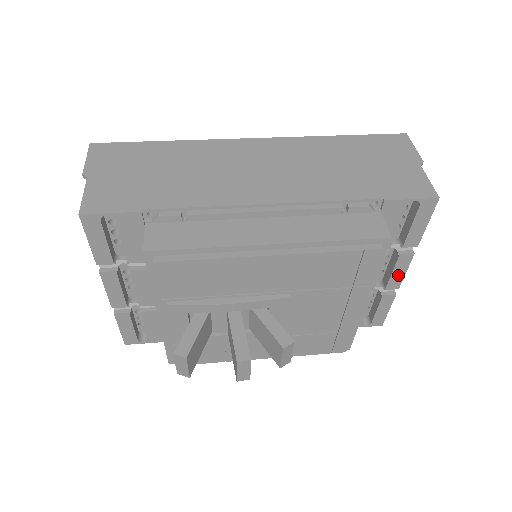
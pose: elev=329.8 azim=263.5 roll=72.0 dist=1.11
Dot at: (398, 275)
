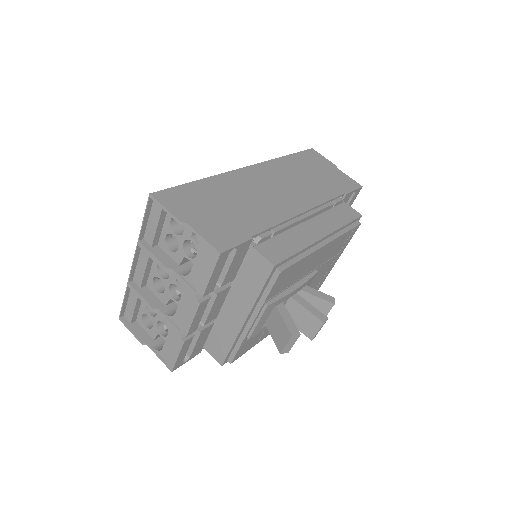
Dot at: occluded
